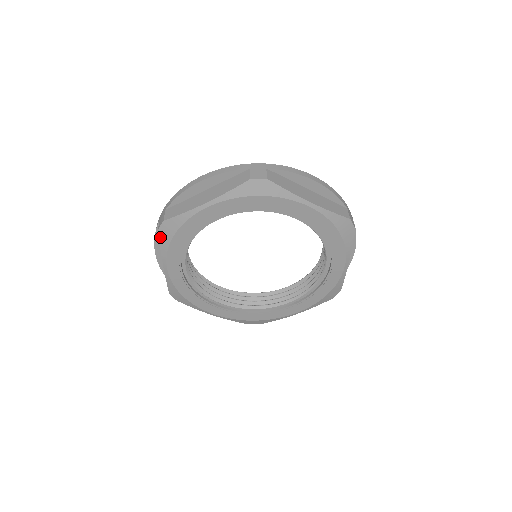
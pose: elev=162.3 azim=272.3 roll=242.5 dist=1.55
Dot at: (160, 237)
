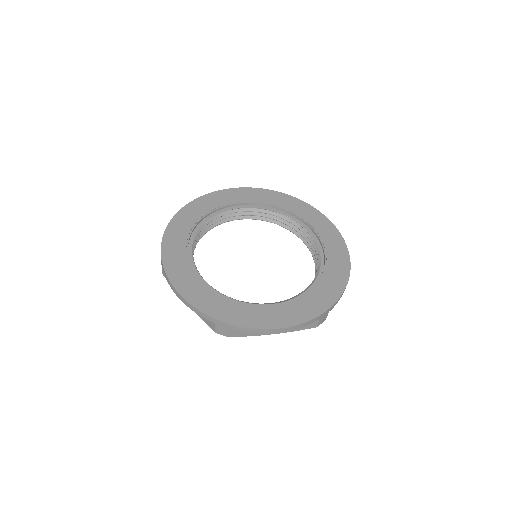
Dot at: occluded
